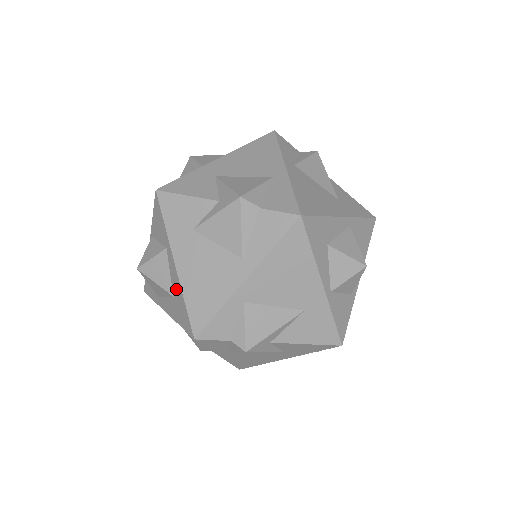
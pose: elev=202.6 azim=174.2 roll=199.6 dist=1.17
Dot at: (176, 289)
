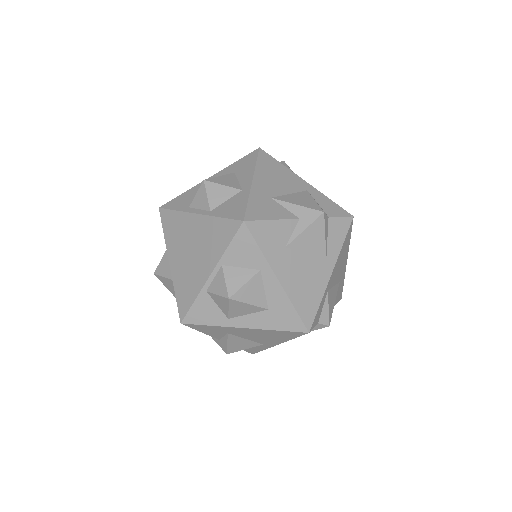
Dot at: (277, 301)
